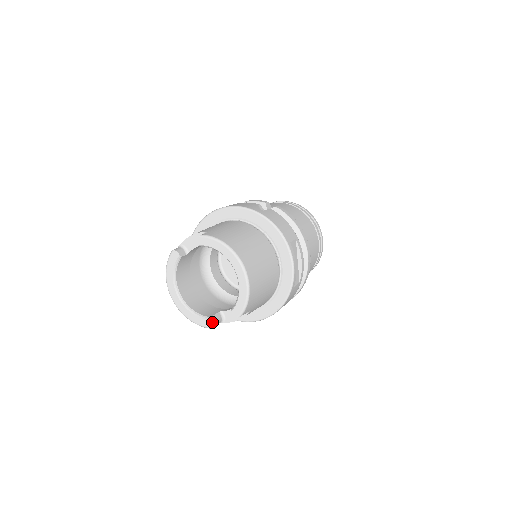
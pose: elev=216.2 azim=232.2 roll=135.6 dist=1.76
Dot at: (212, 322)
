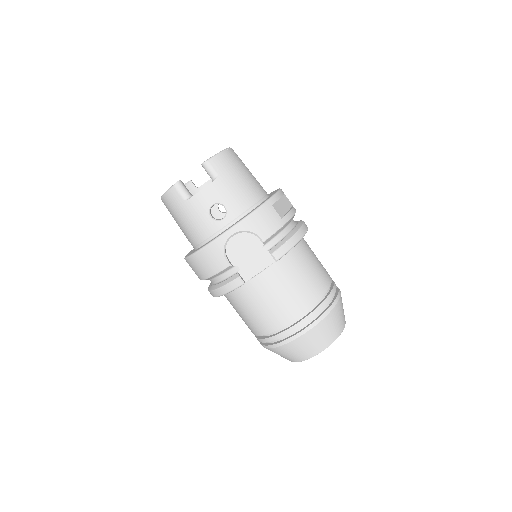
Dot at: (181, 181)
